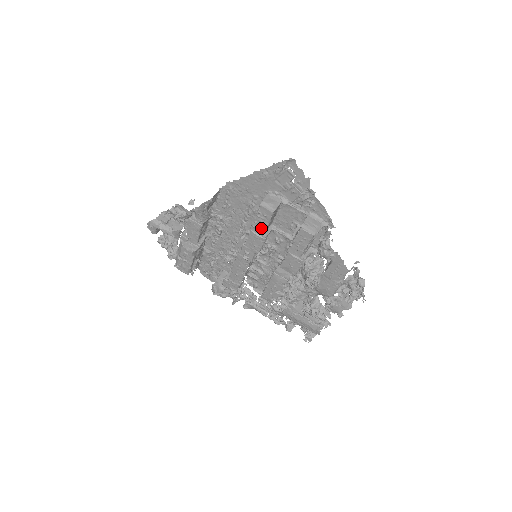
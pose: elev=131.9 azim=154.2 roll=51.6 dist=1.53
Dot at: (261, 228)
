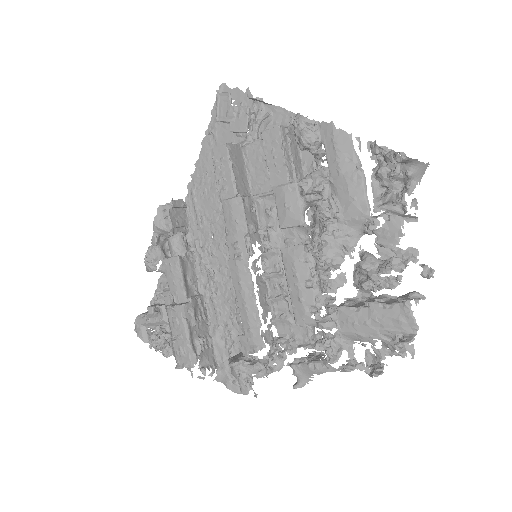
Dot at: (228, 184)
